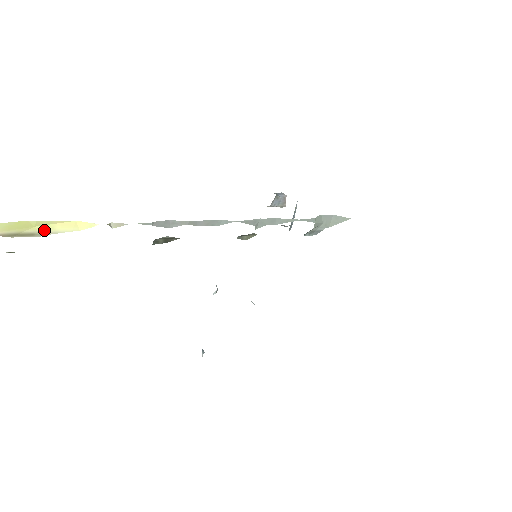
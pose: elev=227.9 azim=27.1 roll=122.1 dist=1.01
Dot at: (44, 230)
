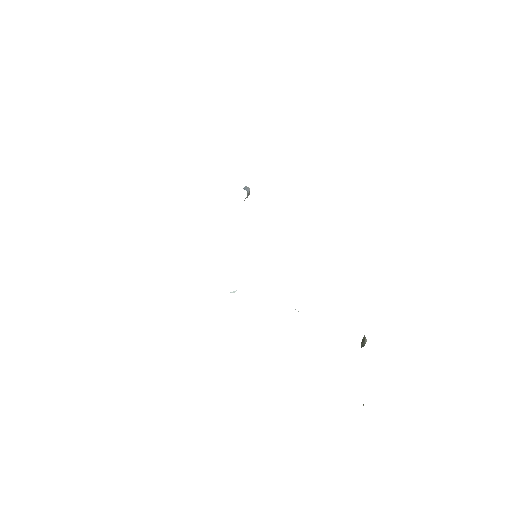
Dot at: occluded
